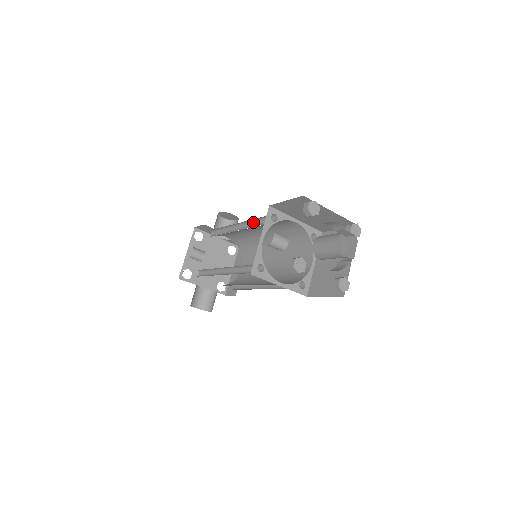
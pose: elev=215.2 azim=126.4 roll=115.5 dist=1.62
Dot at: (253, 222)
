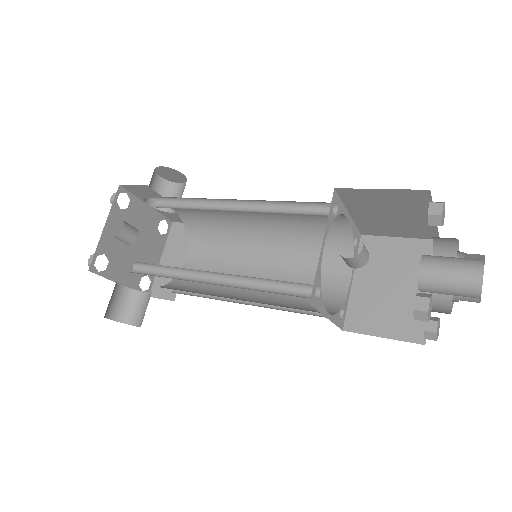
Dot at: (272, 204)
